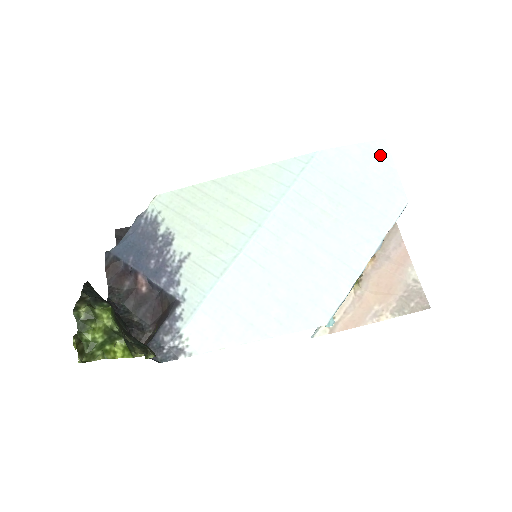
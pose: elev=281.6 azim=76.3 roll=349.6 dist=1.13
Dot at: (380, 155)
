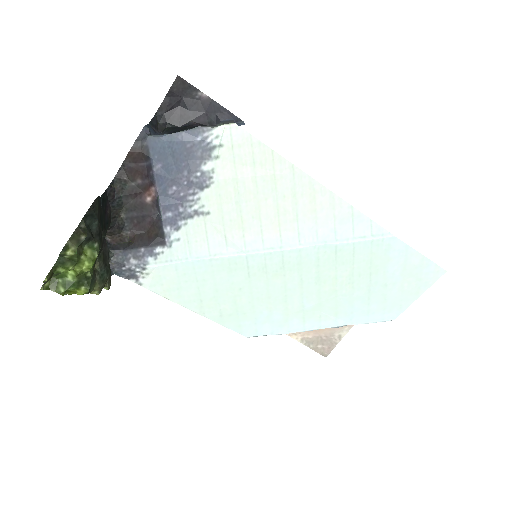
Dot at: (426, 278)
